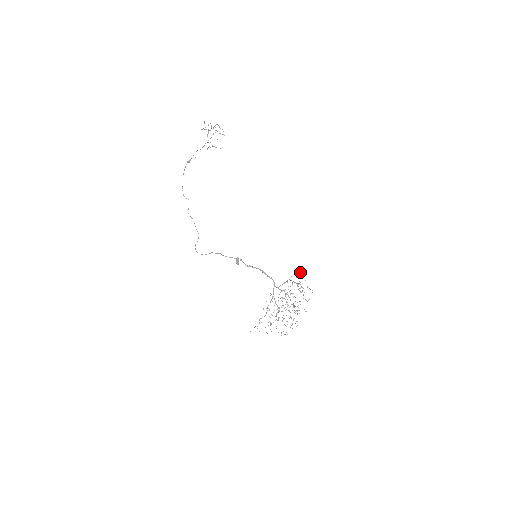
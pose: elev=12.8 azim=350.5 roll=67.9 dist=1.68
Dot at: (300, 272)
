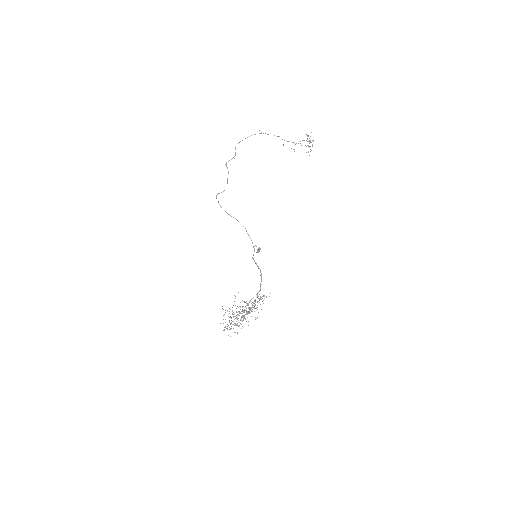
Dot at: occluded
